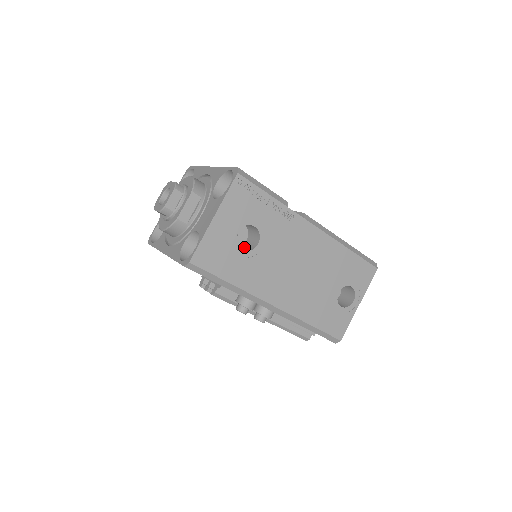
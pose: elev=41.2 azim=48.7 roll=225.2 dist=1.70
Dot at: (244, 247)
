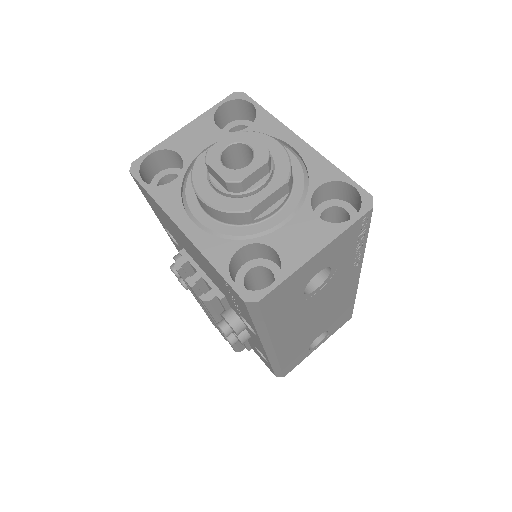
Dot at: occluded
